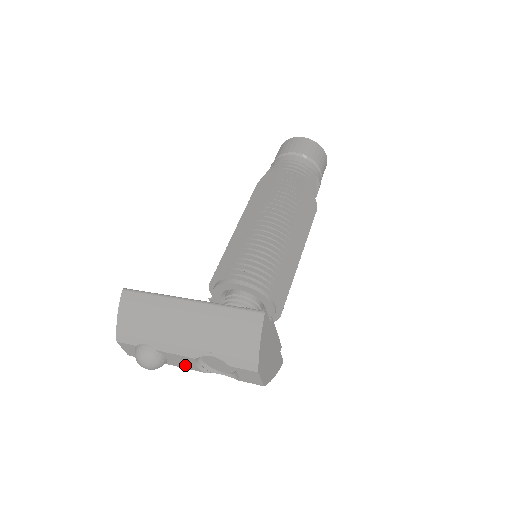
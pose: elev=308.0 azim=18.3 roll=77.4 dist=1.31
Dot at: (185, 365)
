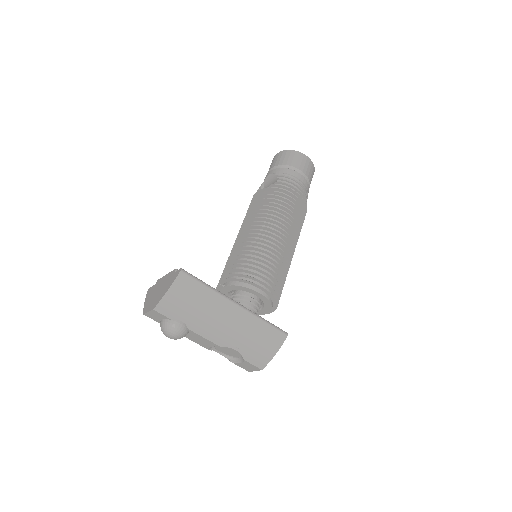
Dot at: (199, 342)
